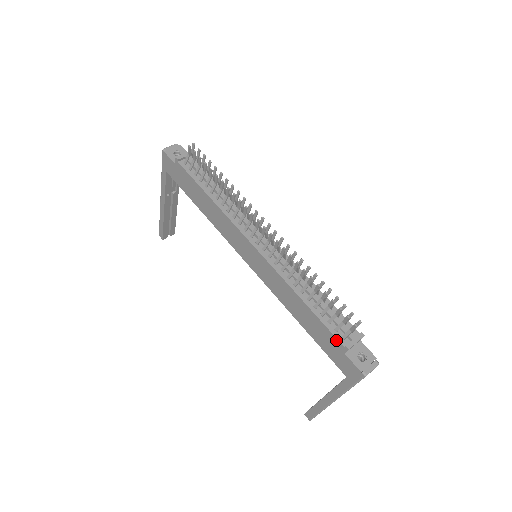
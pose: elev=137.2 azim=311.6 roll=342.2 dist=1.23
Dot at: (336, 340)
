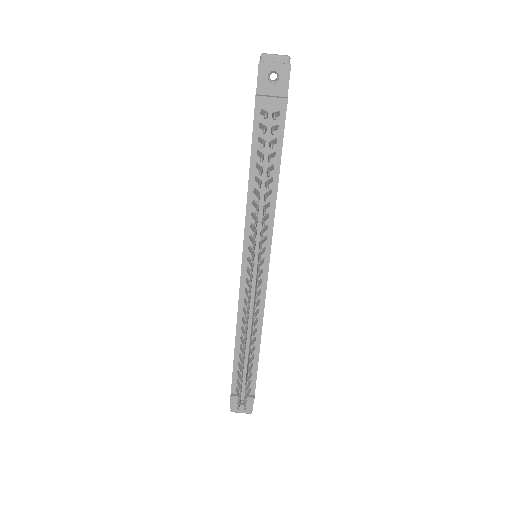
Dot at: (232, 383)
